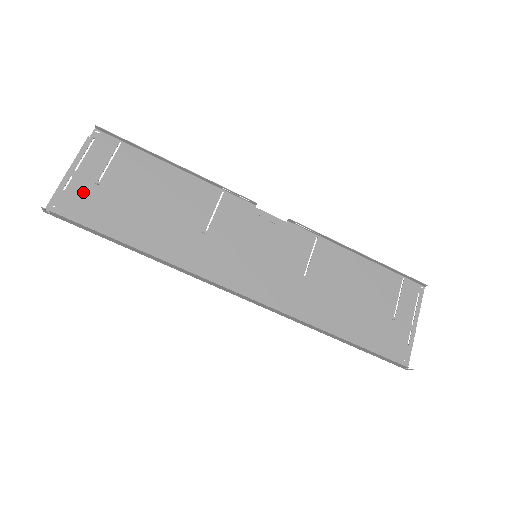
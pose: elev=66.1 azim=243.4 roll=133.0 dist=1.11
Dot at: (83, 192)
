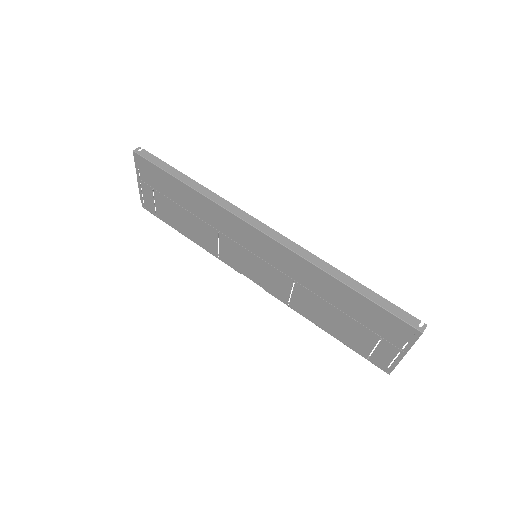
Dot at: (148, 178)
